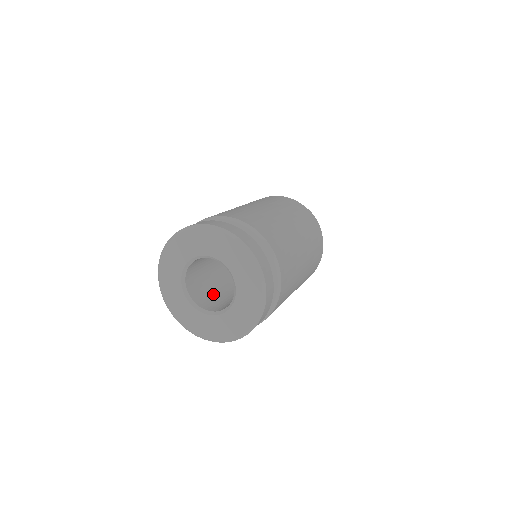
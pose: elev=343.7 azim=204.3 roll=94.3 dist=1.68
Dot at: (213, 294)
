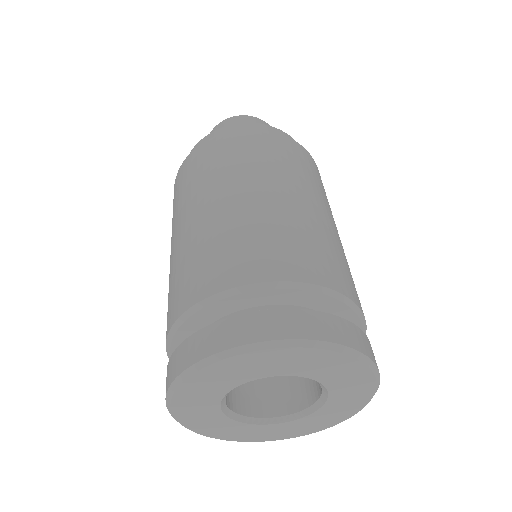
Dot at: occluded
